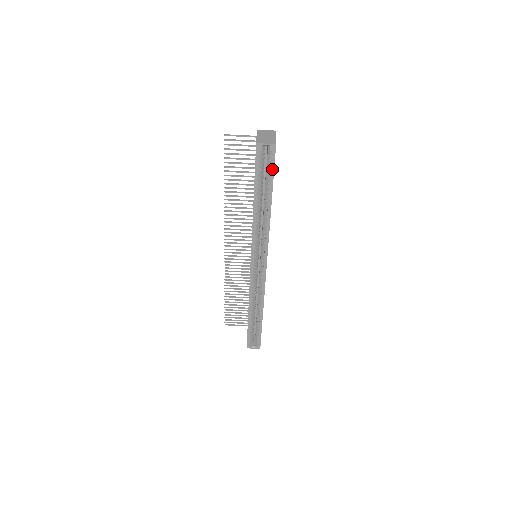
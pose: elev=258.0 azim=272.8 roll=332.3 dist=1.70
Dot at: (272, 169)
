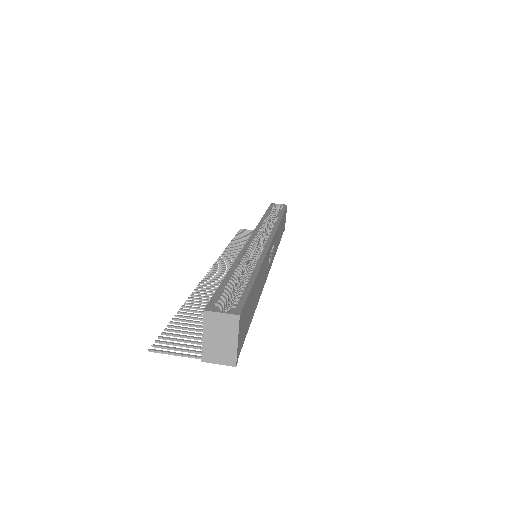
Dot at: (283, 209)
